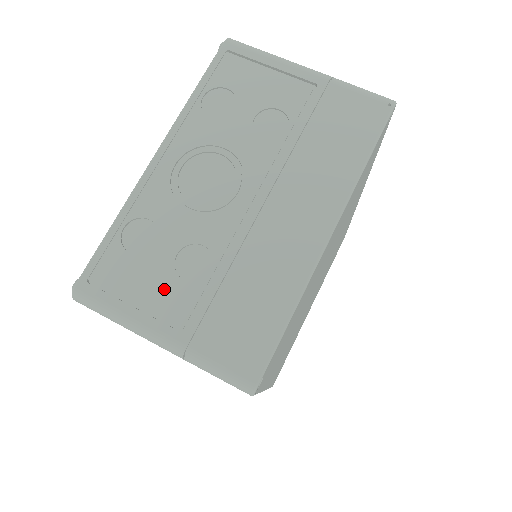
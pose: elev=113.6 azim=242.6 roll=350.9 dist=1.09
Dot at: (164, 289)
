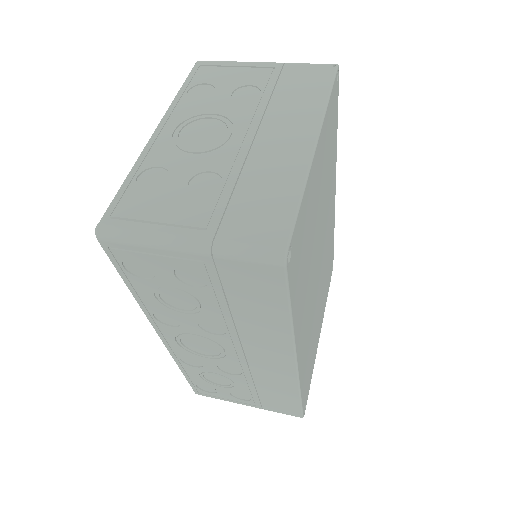
Dot at: (182, 206)
